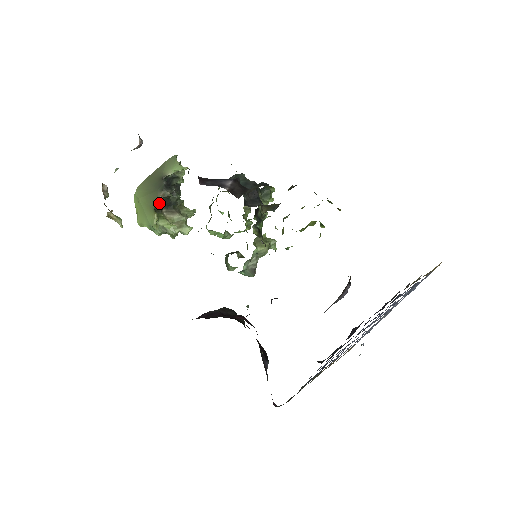
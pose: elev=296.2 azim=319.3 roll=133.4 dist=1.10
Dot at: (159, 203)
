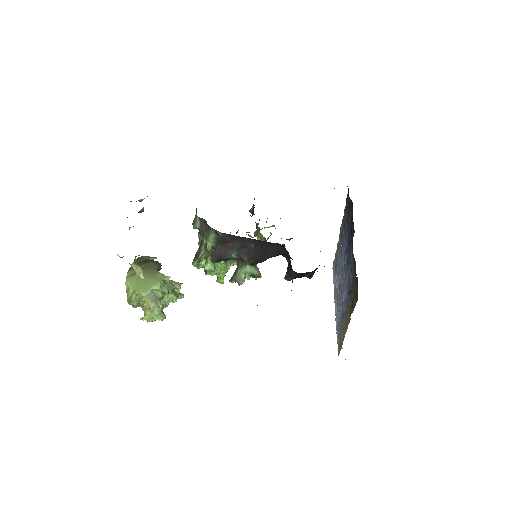
Dot at: occluded
